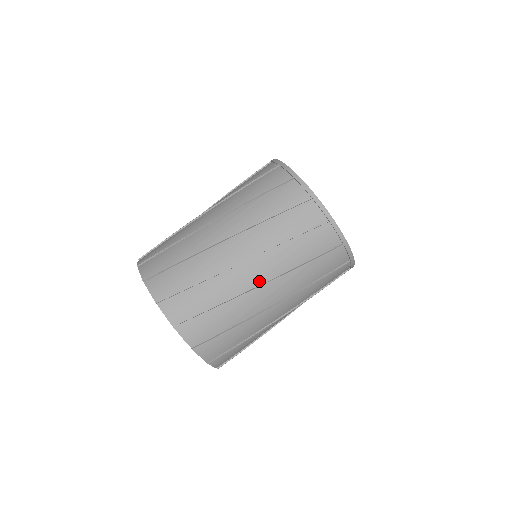
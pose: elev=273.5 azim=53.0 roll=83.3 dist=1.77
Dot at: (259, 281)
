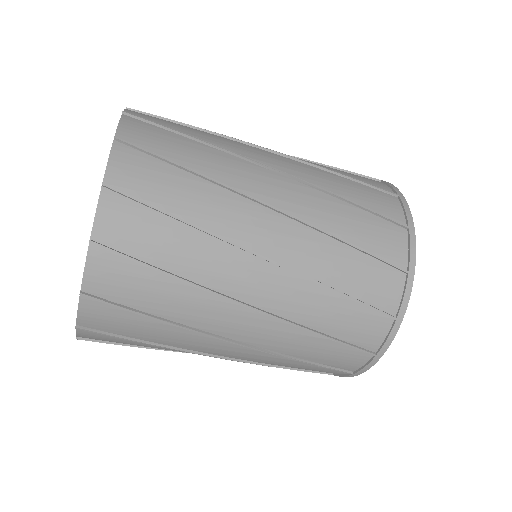
Dot at: occluded
